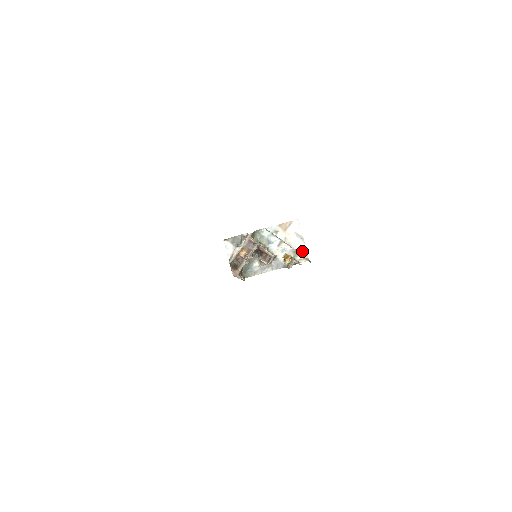
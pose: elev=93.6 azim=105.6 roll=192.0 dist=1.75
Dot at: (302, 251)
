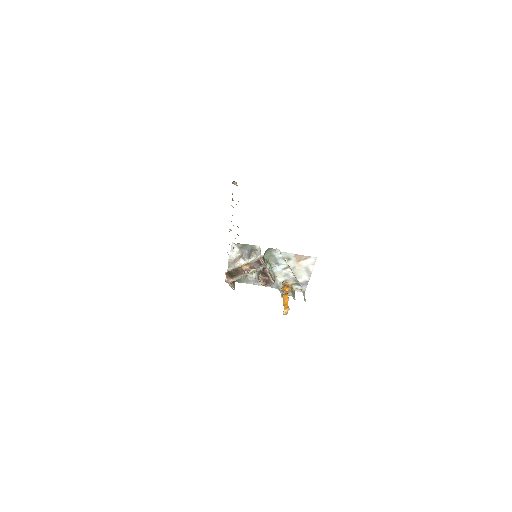
Dot at: (303, 284)
